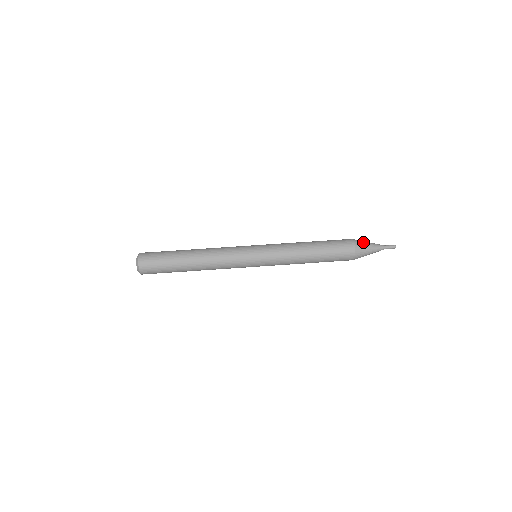
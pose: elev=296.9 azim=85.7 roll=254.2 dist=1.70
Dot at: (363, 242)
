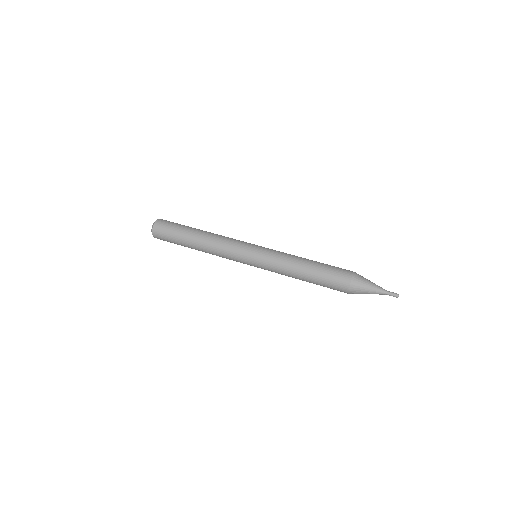
Dot at: occluded
